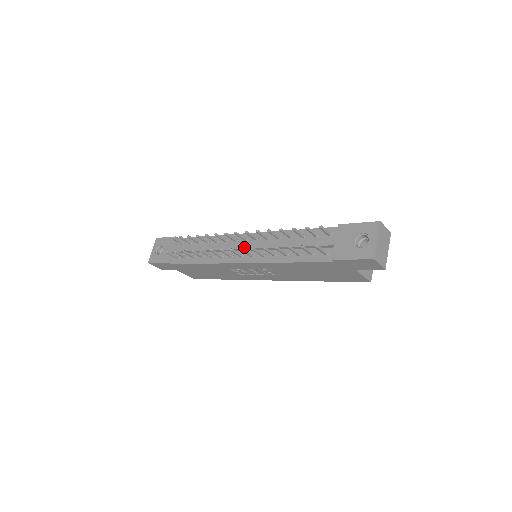
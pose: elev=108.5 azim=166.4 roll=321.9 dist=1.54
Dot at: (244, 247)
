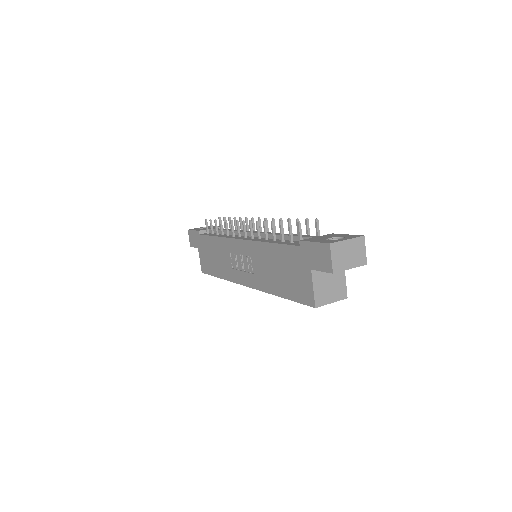
Dot at: (254, 232)
